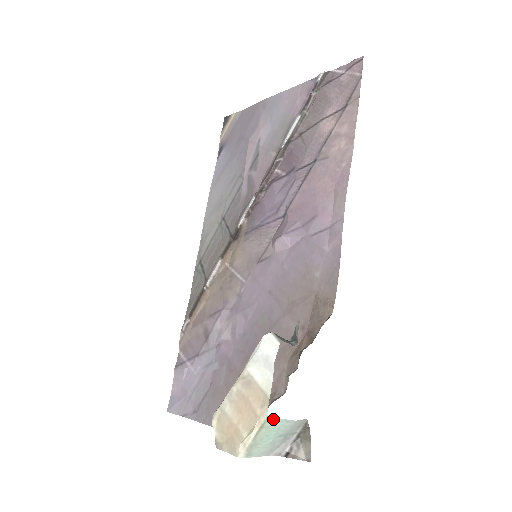
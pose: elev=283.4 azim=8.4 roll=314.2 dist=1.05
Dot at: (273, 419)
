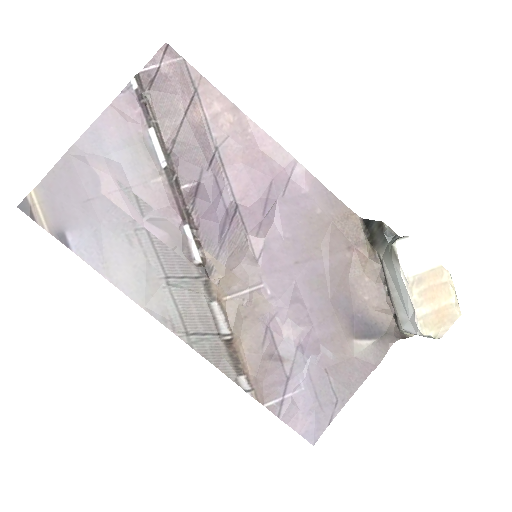
Dot at: (447, 275)
